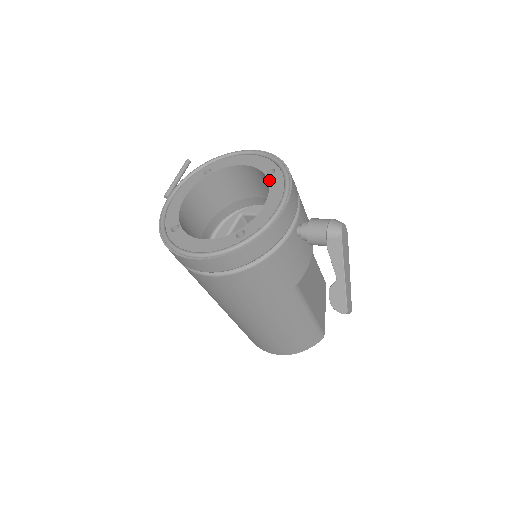
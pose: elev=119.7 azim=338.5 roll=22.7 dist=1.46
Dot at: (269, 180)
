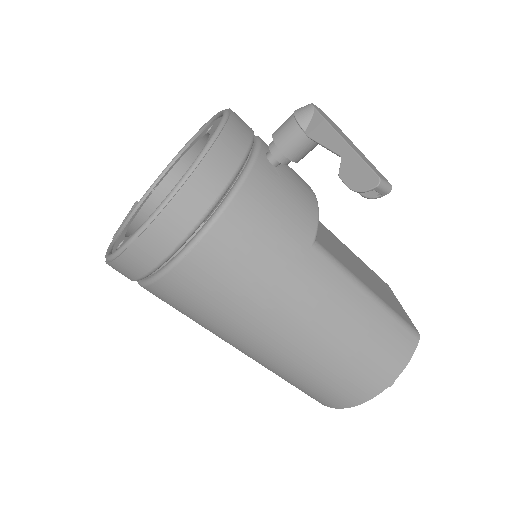
Dot at: (209, 131)
